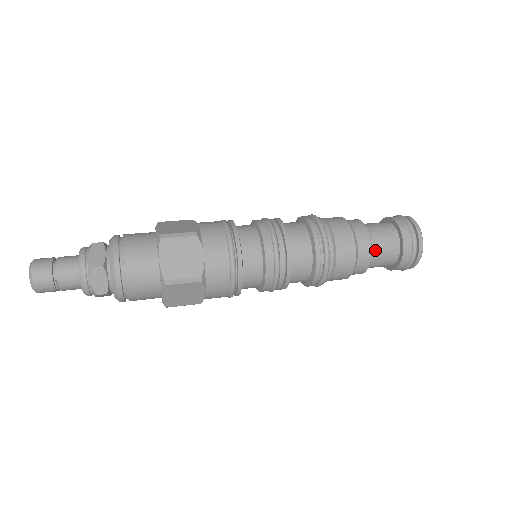
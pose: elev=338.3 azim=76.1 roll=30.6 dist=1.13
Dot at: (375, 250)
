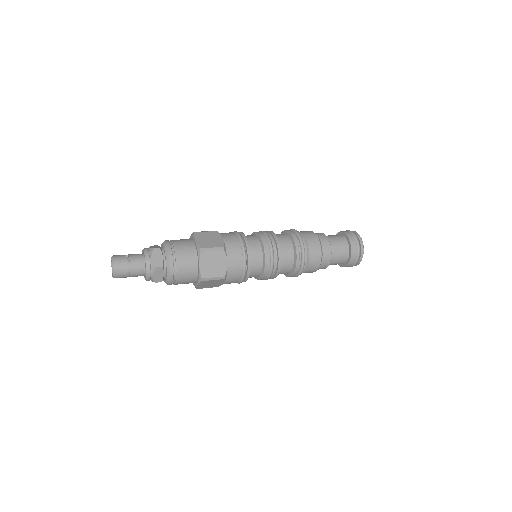
Dot at: (333, 258)
